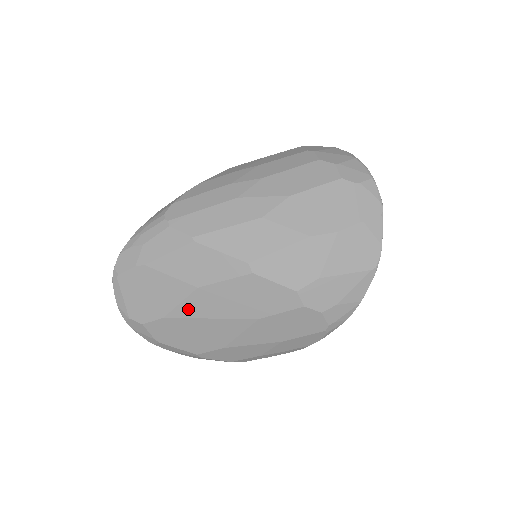
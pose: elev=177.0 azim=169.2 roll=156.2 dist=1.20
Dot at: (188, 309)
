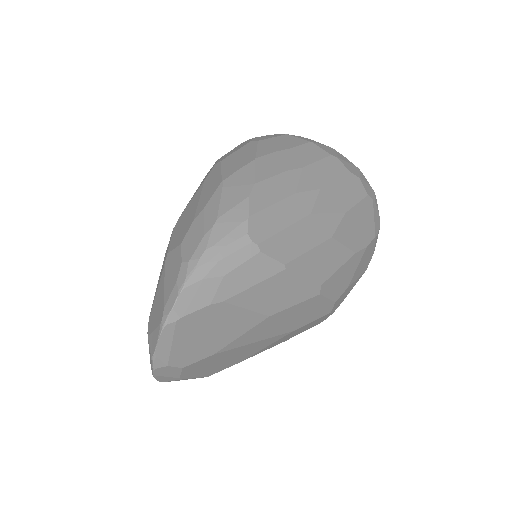
Dot at: (245, 339)
